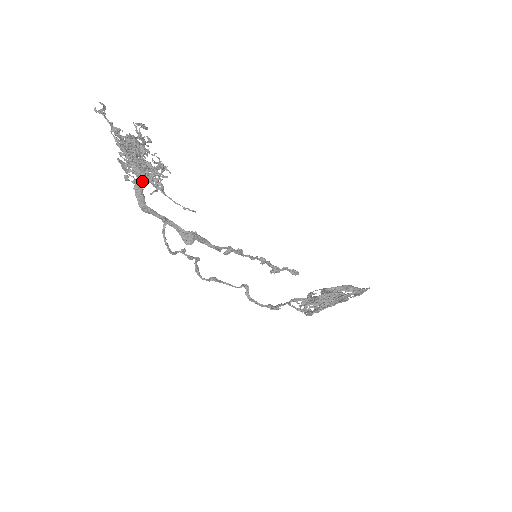
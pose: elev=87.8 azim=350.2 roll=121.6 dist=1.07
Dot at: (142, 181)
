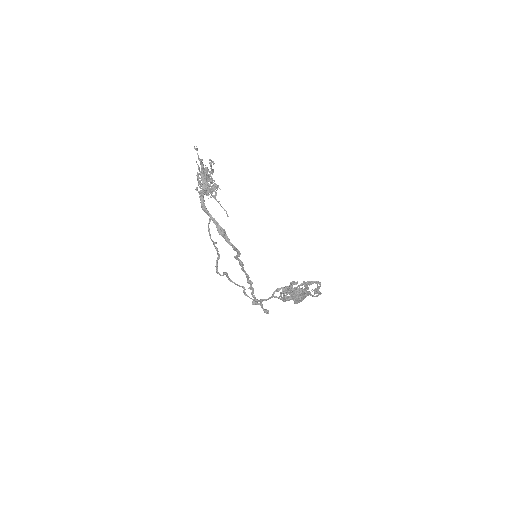
Dot at: (205, 191)
